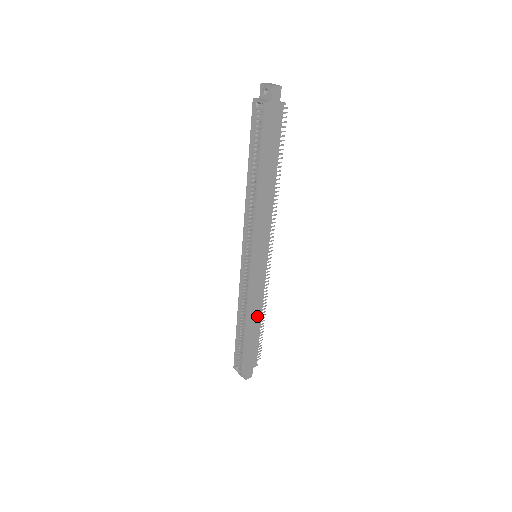
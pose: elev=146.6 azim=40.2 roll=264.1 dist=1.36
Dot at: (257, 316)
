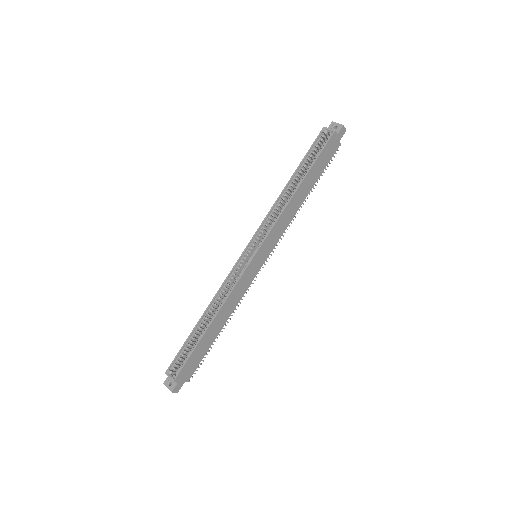
Dot at: (224, 319)
